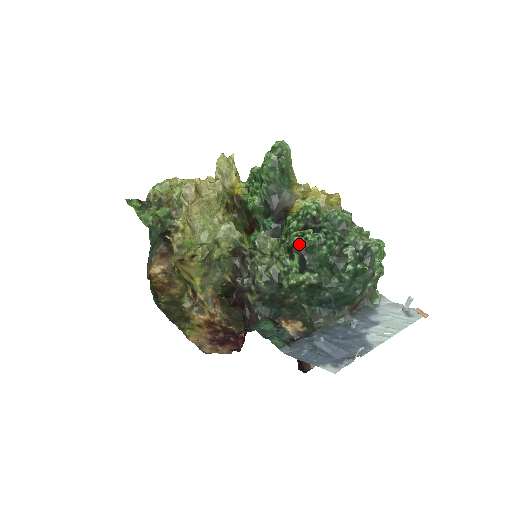
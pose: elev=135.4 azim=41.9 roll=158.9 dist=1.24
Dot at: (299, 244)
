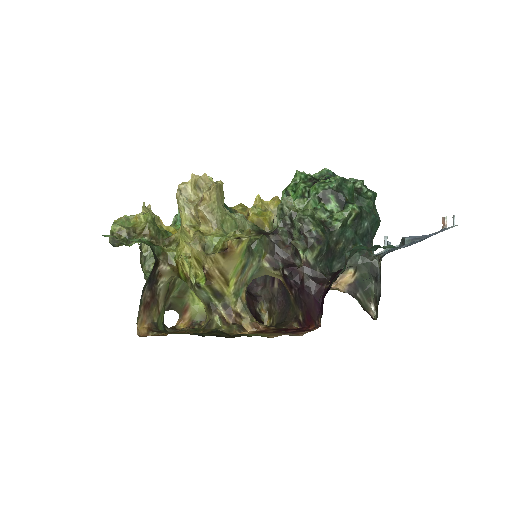
Dot at: (330, 185)
